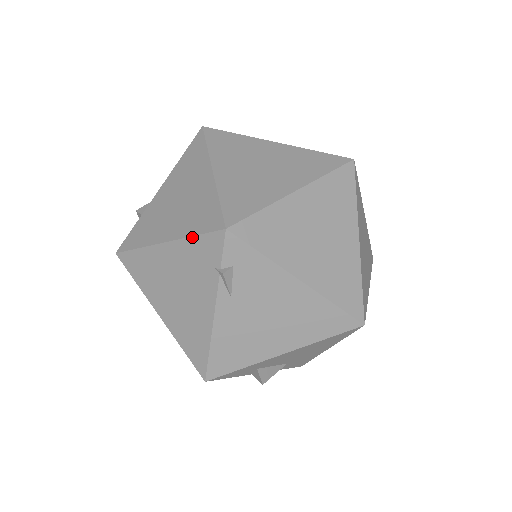
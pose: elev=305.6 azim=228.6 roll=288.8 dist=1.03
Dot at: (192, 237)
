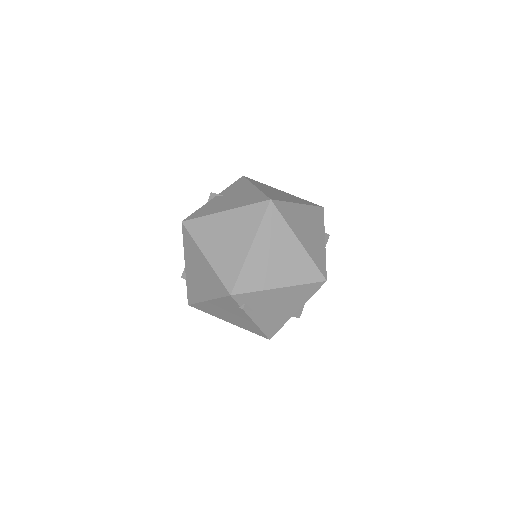
Dot at: (218, 298)
